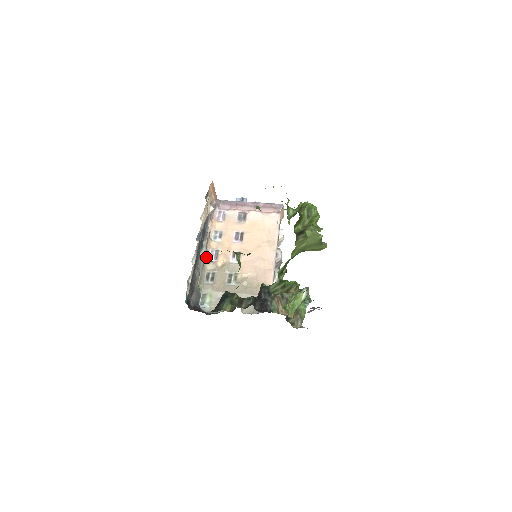
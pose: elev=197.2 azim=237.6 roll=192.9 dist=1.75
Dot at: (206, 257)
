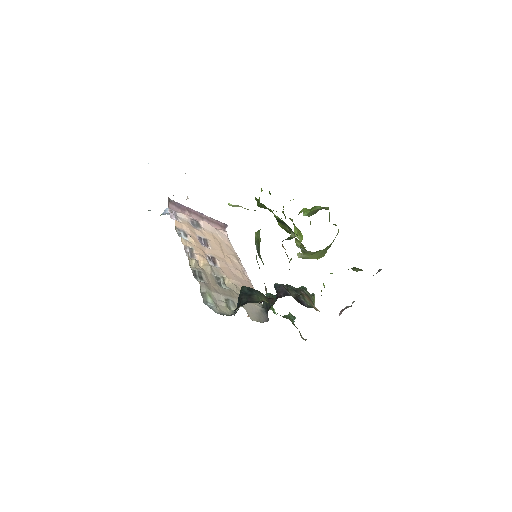
Dot at: occluded
